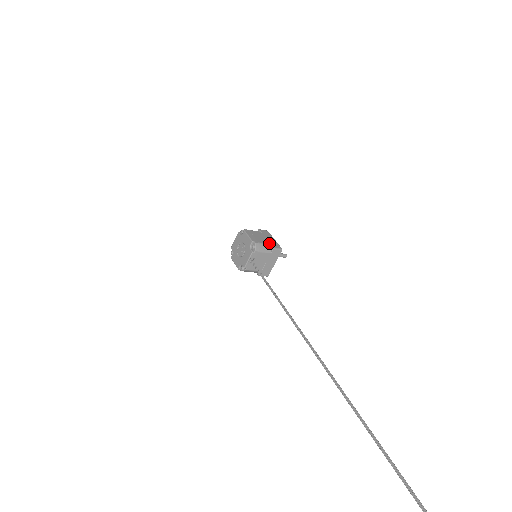
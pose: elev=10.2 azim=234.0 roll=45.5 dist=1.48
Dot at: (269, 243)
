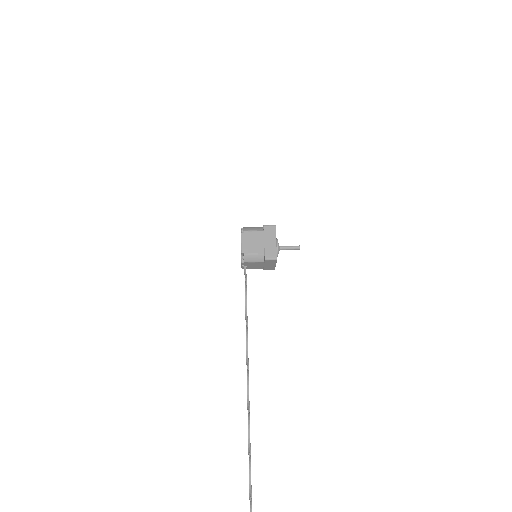
Dot at: (263, 251)
